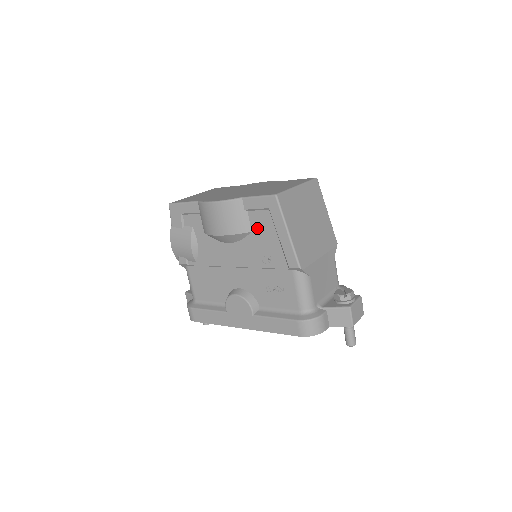
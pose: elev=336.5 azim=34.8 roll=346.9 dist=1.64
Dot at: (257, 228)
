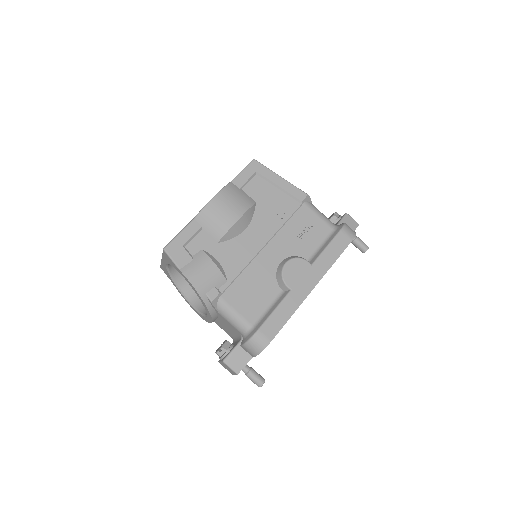
Dot at: (258, 196)
